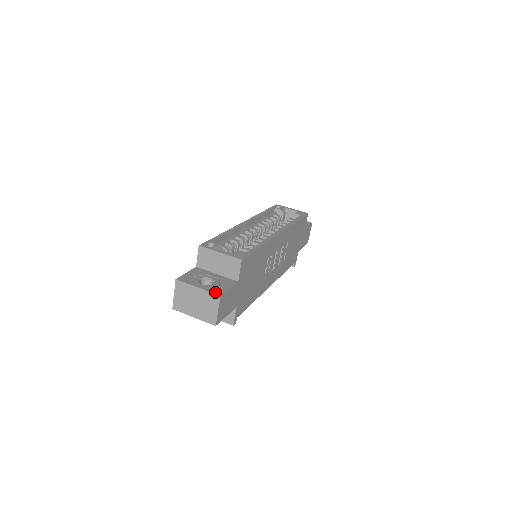
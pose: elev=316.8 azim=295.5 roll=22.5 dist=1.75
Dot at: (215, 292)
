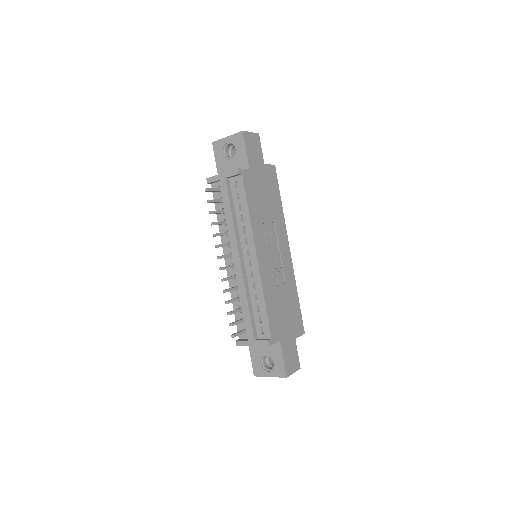
Dot at: occluded
